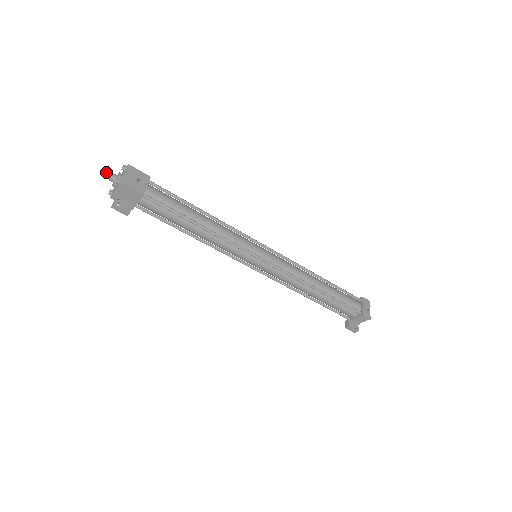
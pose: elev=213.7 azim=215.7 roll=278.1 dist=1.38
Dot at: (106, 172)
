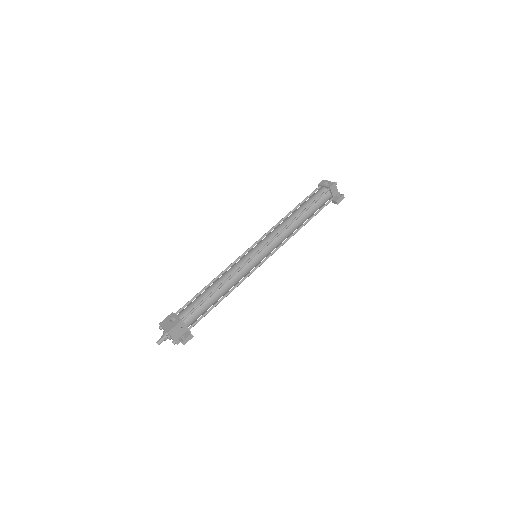
Dot at: (159, 341)
